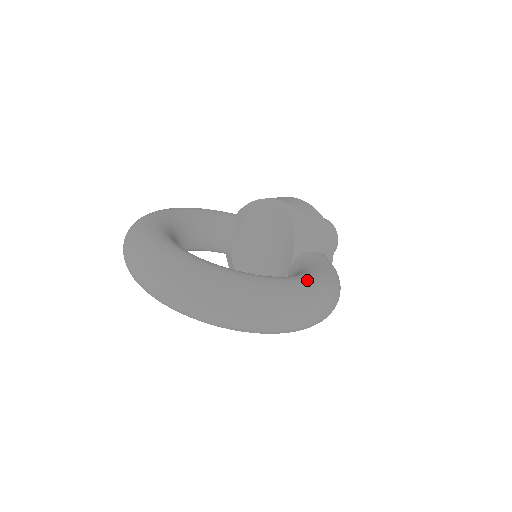
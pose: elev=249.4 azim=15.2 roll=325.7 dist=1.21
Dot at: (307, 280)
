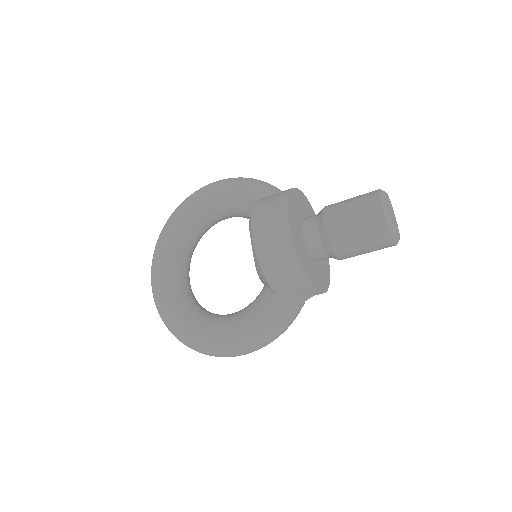
Dot at: (213, 337)
